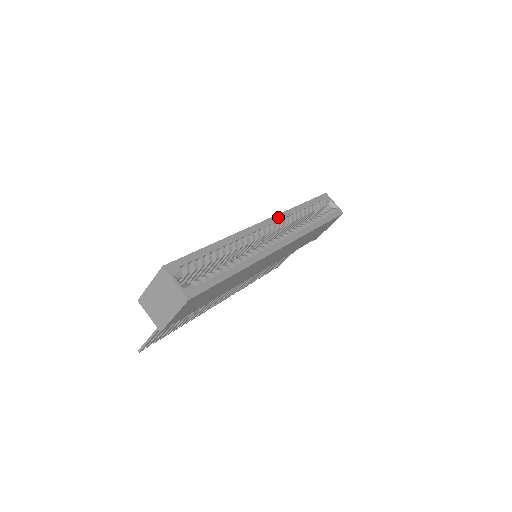
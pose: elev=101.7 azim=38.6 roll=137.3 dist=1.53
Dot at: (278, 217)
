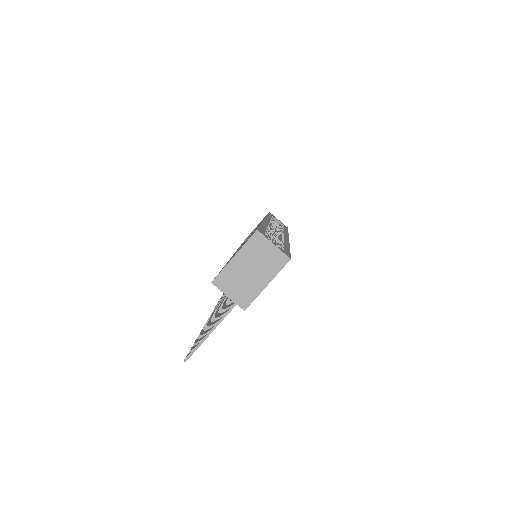
Dot at: (268, 218)
